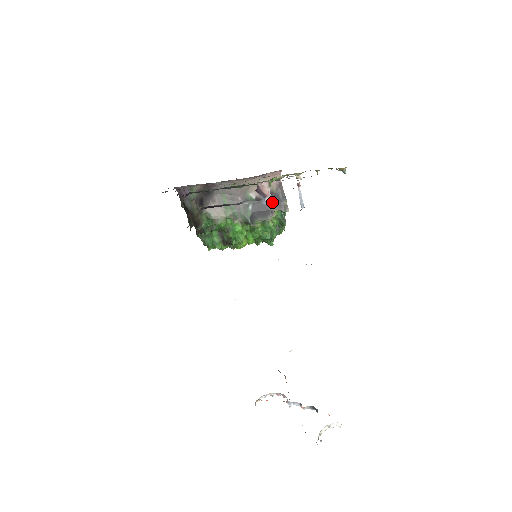
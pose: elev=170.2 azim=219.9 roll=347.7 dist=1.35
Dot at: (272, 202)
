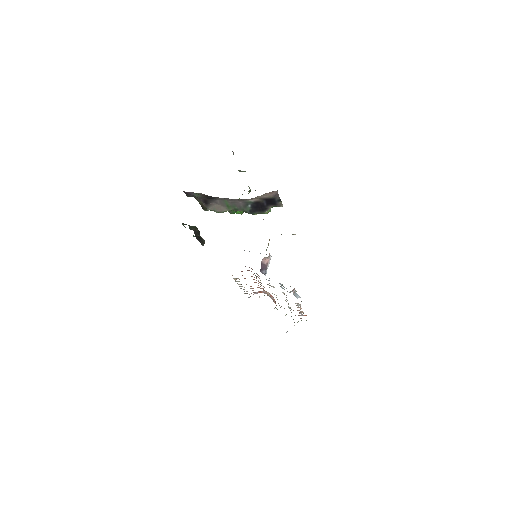
Dot at: (269, 202)
